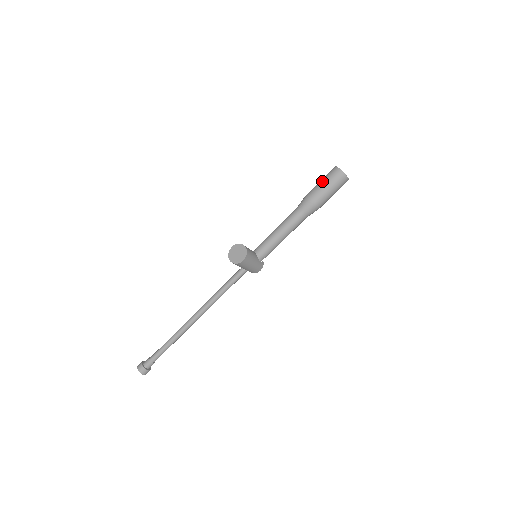
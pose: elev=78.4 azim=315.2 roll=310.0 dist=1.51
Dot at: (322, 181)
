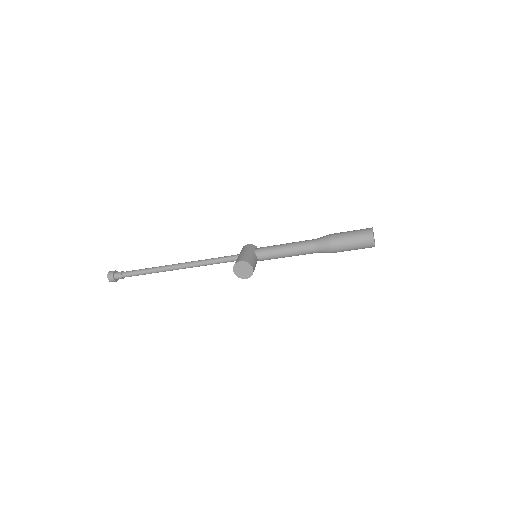
Dot at: (352, 241)
